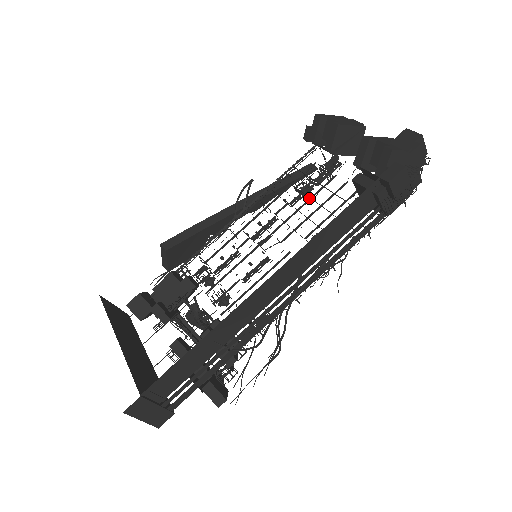
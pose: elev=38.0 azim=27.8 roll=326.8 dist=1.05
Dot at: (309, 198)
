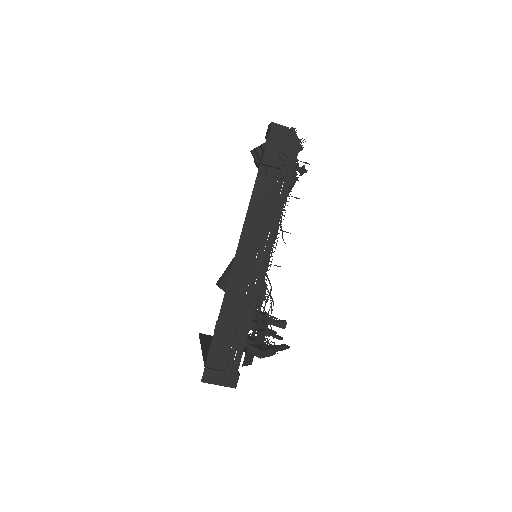
Dot at: occluded
